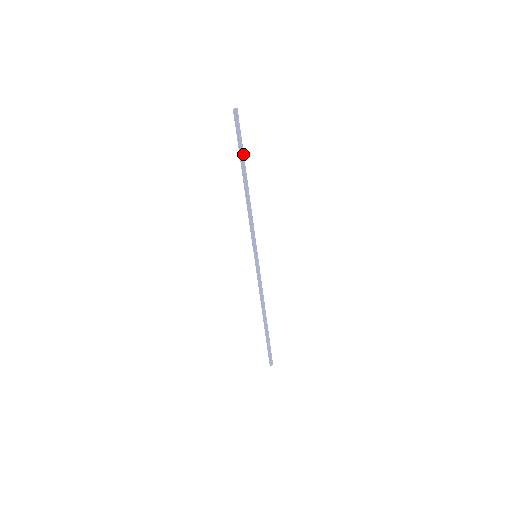
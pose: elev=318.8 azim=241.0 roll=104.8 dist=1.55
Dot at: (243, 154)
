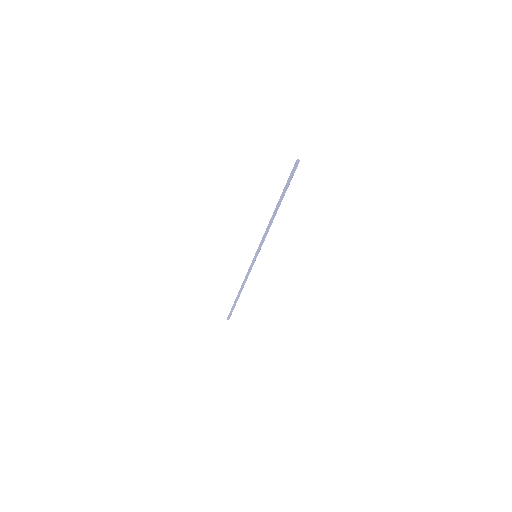
Dot at: (285, 192)
